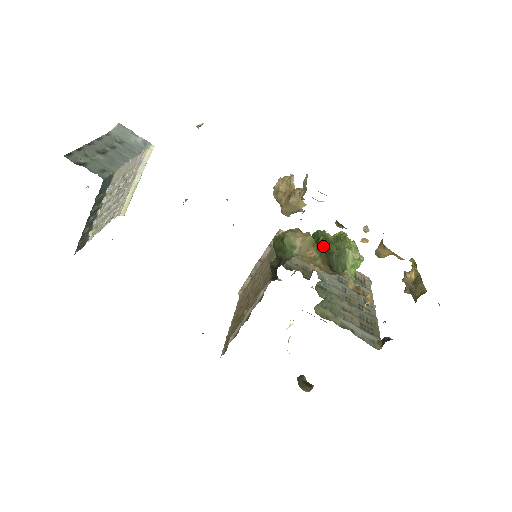
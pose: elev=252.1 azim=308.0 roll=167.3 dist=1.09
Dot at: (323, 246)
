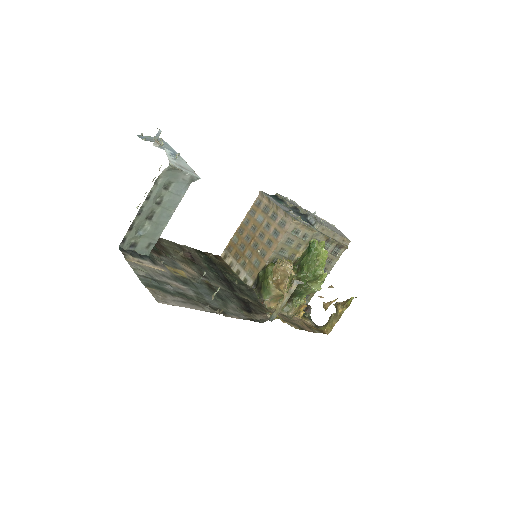
Dot at: occluded
